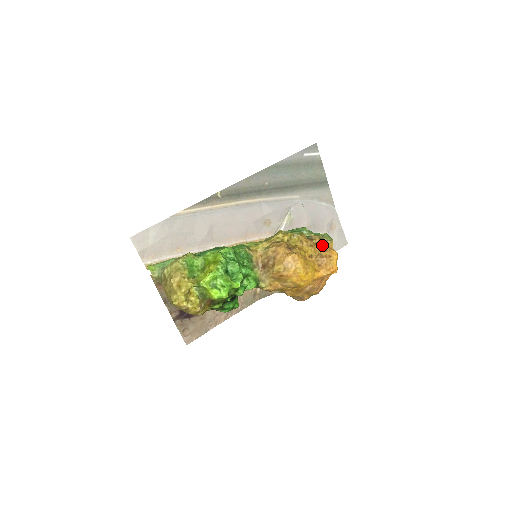
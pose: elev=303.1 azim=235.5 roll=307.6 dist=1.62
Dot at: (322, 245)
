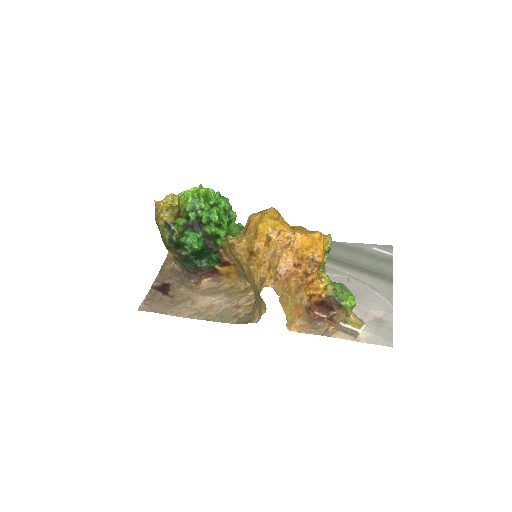
Dot at: occluded
